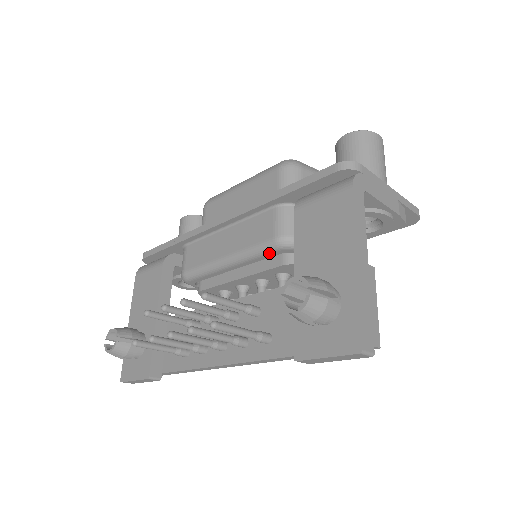
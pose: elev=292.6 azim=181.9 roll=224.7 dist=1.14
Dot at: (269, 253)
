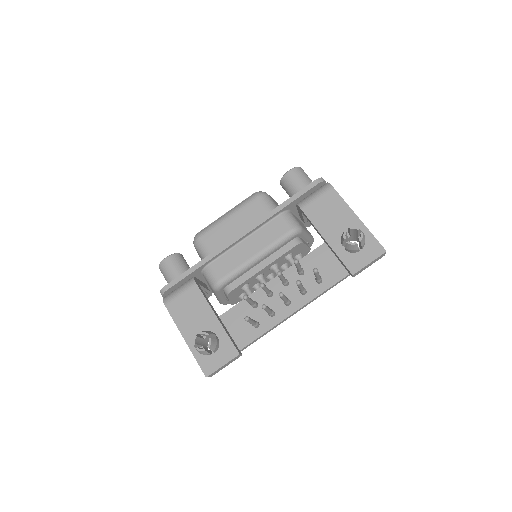
Dot at: (287, 241)
